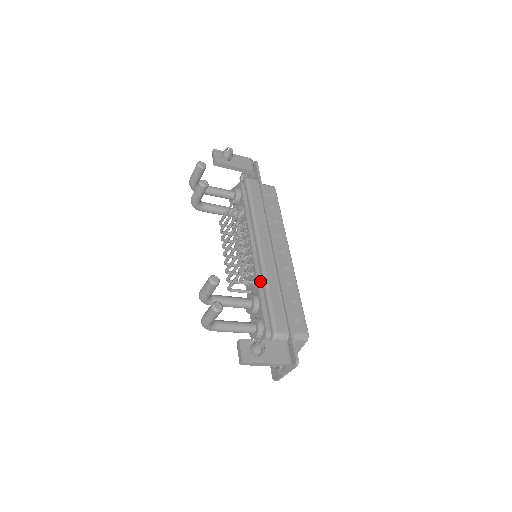
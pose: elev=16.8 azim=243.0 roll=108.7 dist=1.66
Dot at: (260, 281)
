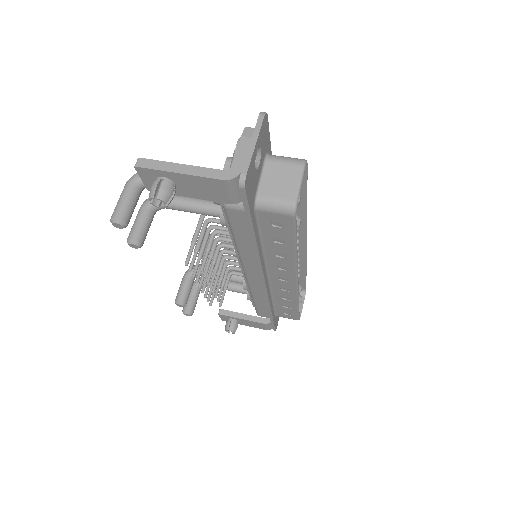
Dot at: occluded
